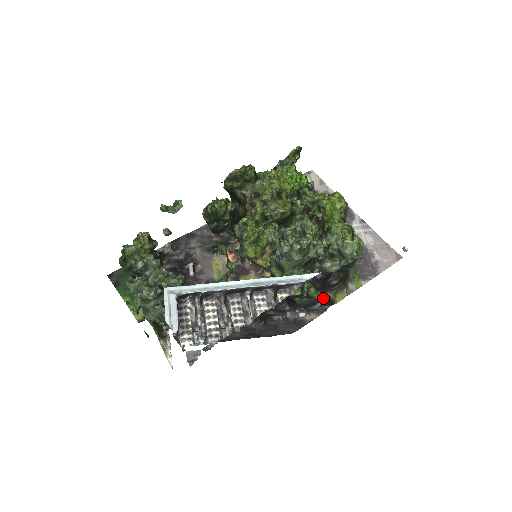
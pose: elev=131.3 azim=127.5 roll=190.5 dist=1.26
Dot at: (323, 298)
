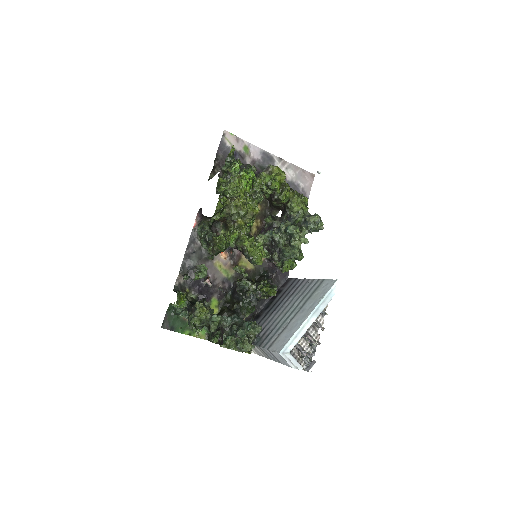
Dot at: occluded
